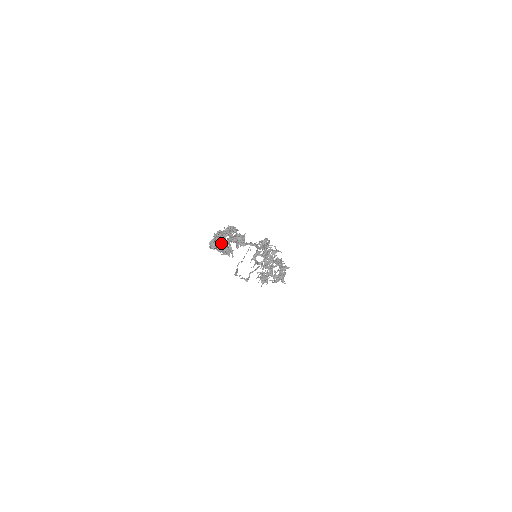
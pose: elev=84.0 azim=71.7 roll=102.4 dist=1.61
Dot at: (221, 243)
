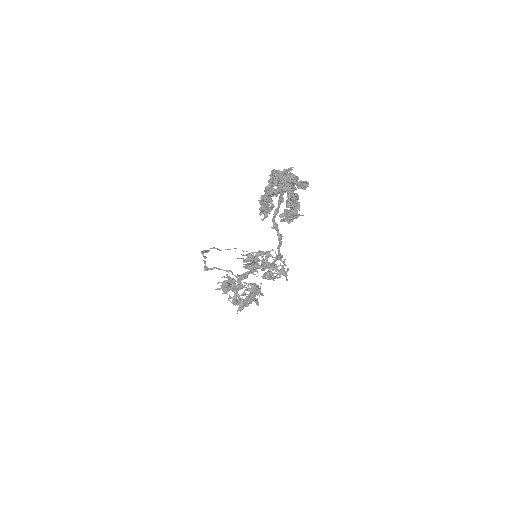
Dot at: (283, 186)
